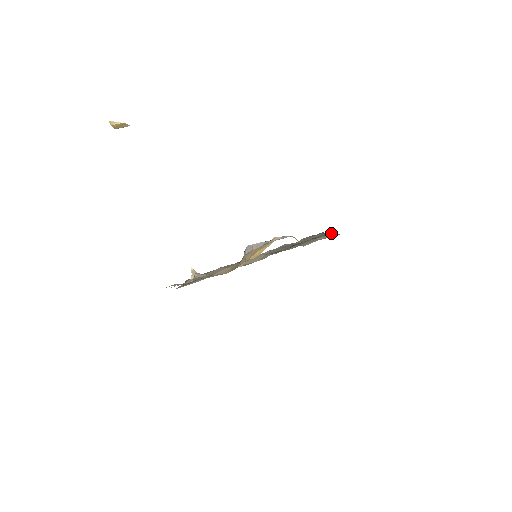
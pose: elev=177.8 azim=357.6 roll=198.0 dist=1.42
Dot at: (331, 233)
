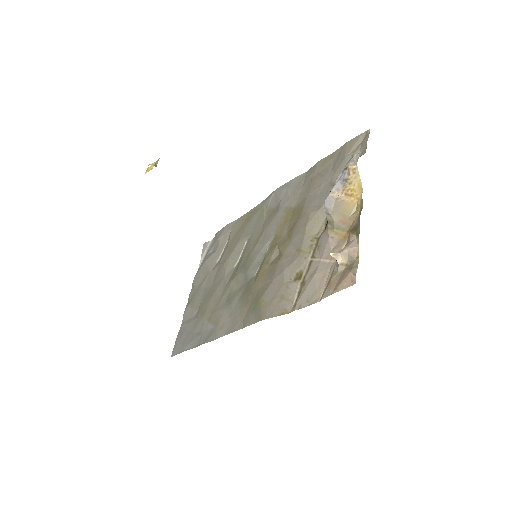
Dot at: (346, 144)
